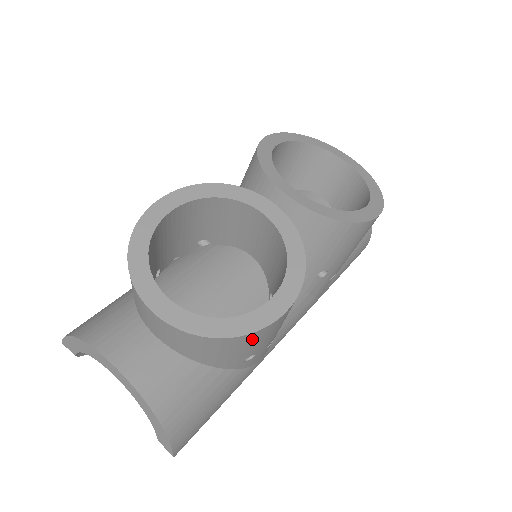
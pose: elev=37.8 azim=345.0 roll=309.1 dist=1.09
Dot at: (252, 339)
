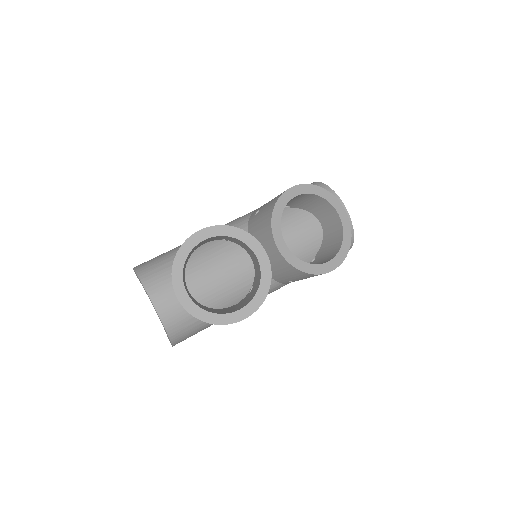
Dot at: occluded
